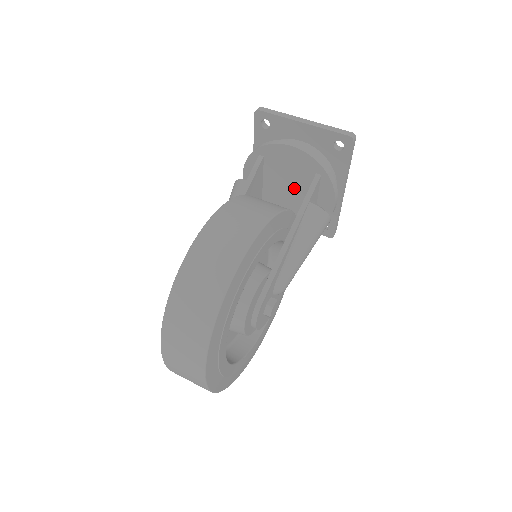
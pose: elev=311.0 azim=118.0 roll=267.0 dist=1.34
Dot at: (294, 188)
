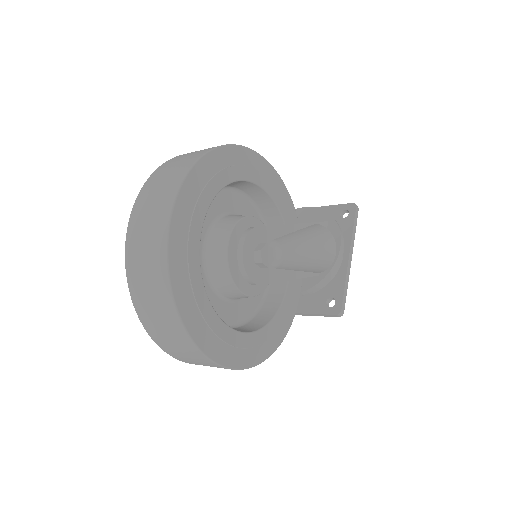
Dot at: occluded
